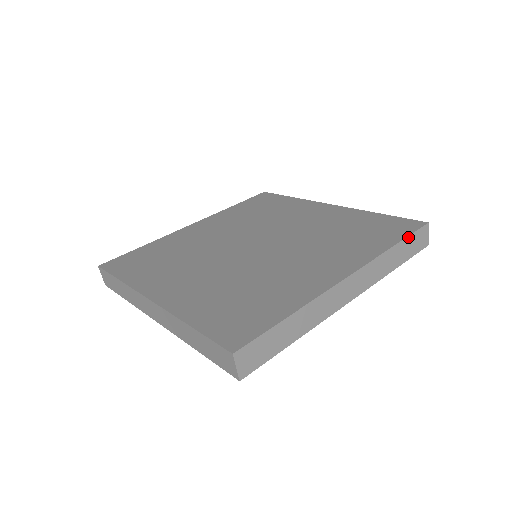
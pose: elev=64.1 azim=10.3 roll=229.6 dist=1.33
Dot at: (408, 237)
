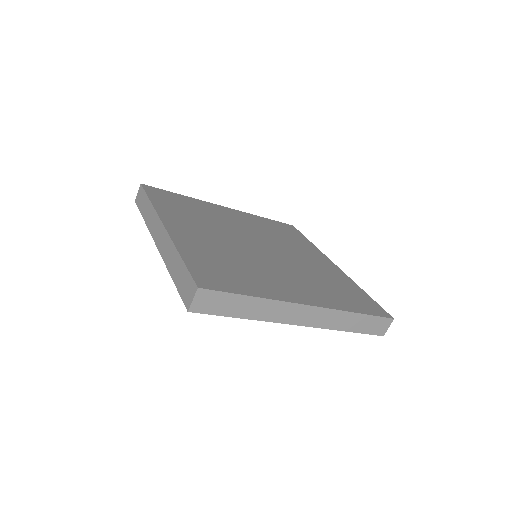
Dot at: (372, 316)
